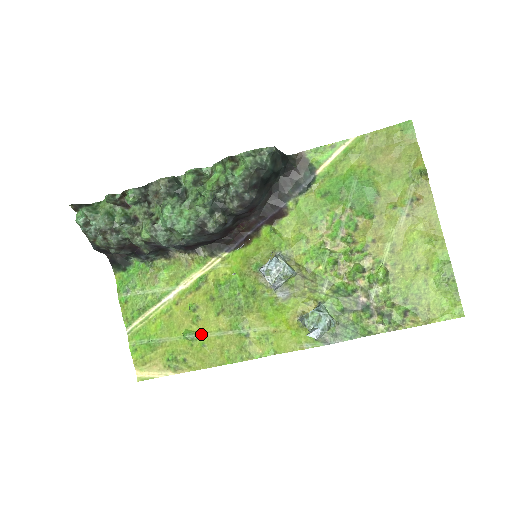
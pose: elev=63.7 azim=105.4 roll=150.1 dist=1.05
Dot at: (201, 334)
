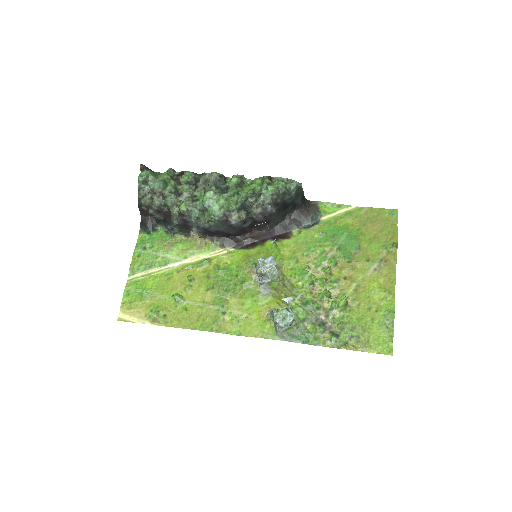
Dot at: (187, 300)
